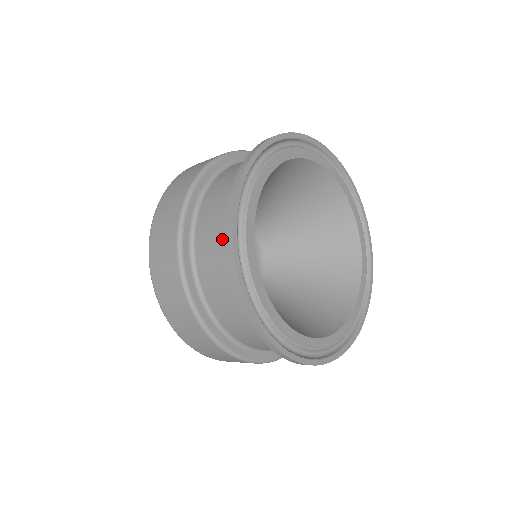
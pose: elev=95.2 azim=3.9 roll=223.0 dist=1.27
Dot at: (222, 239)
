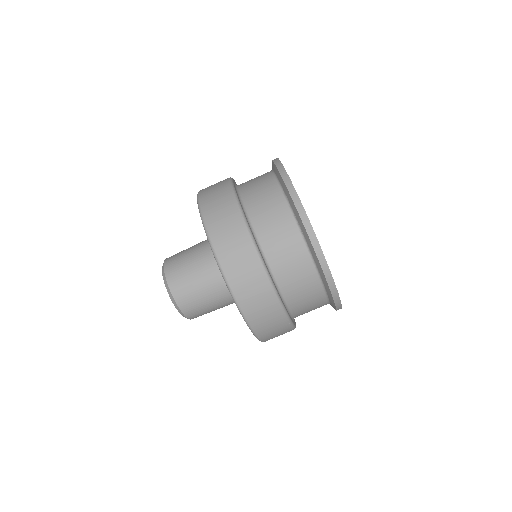
Dot at: (268, 185)
